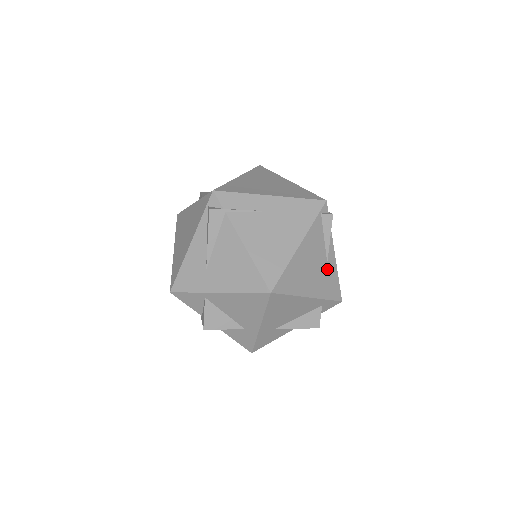
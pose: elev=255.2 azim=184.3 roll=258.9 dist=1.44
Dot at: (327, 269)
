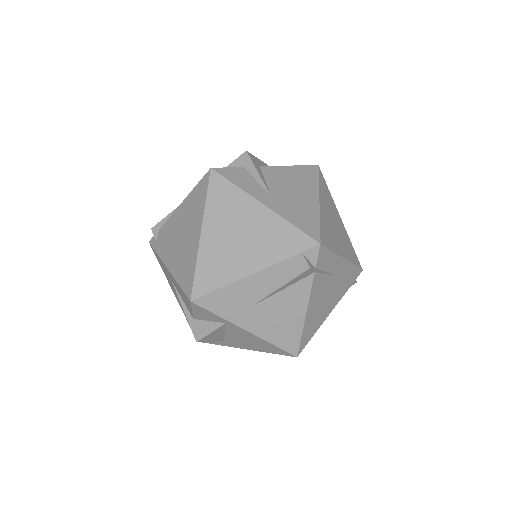
Dot at: occluded
